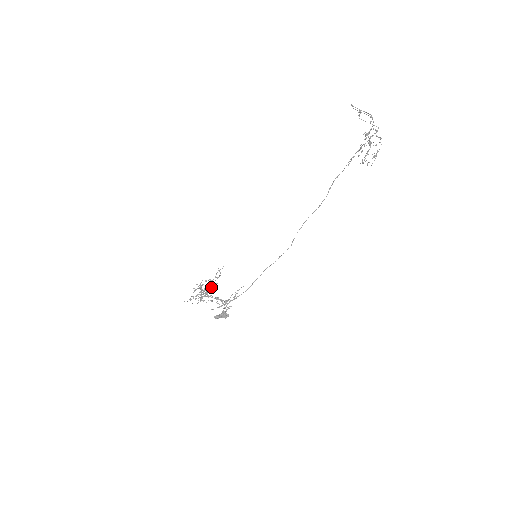
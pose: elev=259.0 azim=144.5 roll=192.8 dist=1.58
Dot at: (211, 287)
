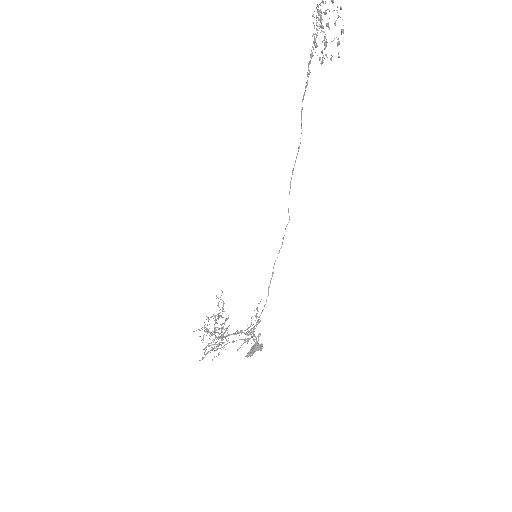
Dot at: (223, 326)
